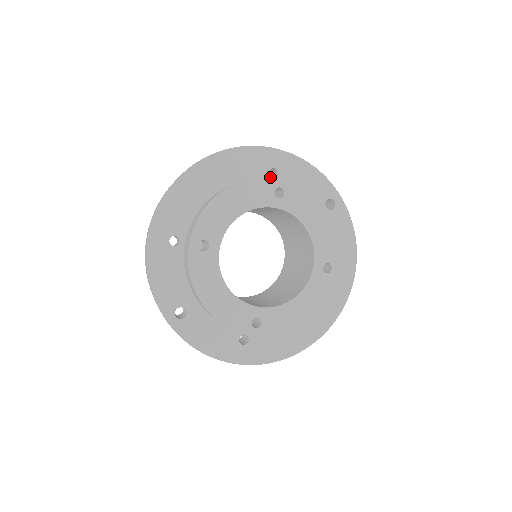
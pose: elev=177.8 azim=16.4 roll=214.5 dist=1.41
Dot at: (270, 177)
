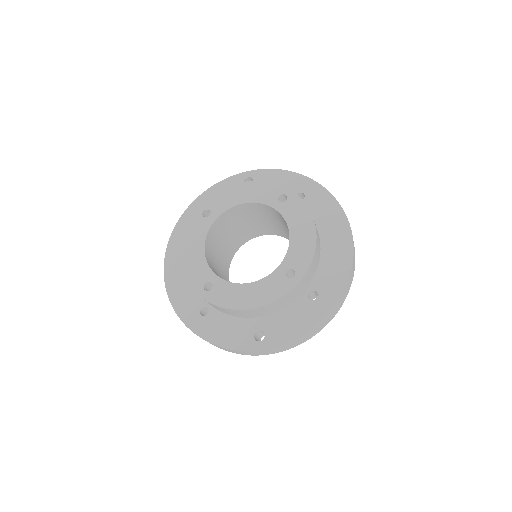
Dot at: (192, 216)
